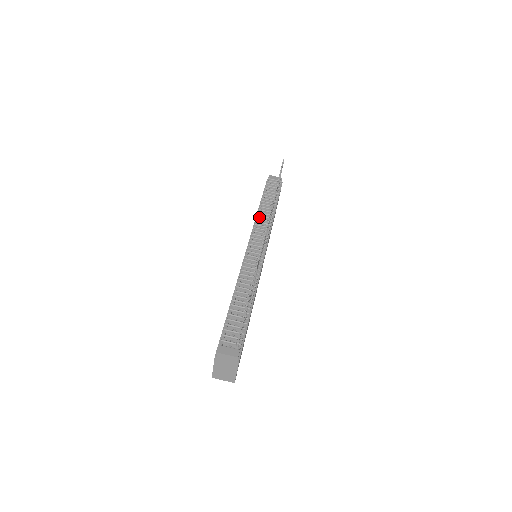
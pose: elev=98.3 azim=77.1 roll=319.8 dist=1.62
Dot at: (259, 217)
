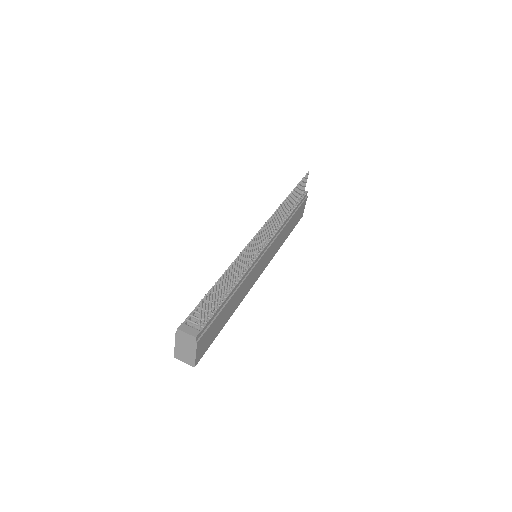
Dot at: occluded
